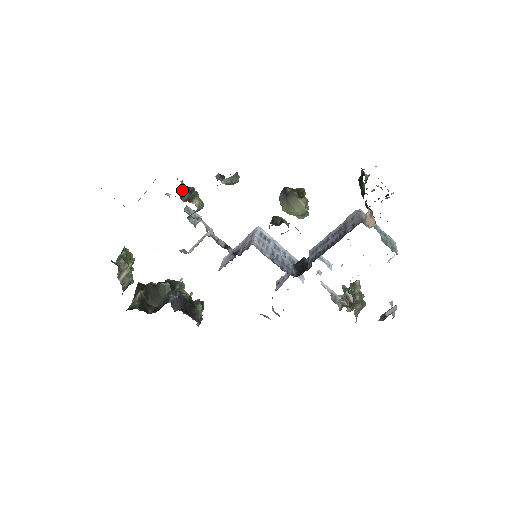
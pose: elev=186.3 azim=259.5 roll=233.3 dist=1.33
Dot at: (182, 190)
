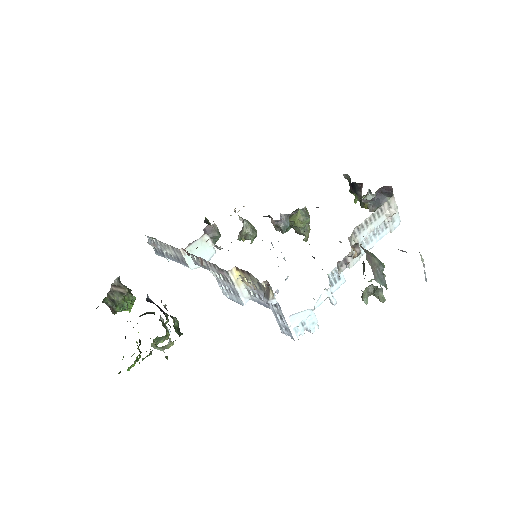
Dot at: (208, 223)
